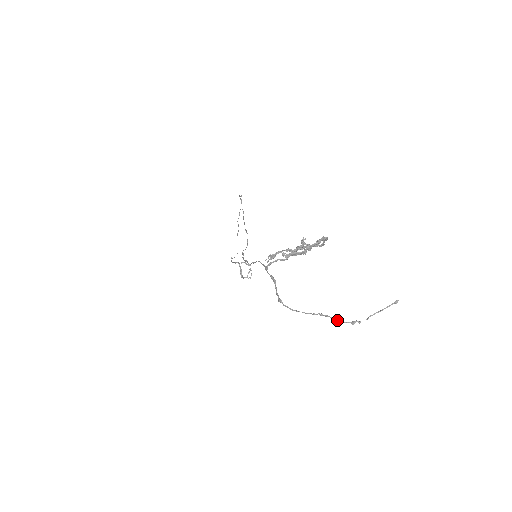
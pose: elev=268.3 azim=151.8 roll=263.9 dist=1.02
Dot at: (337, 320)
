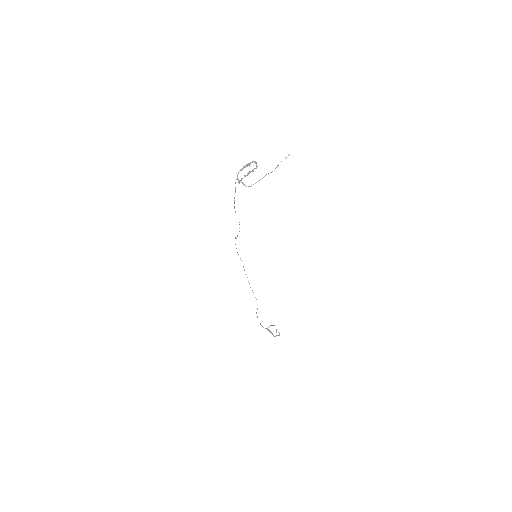
Dot at: occluded
